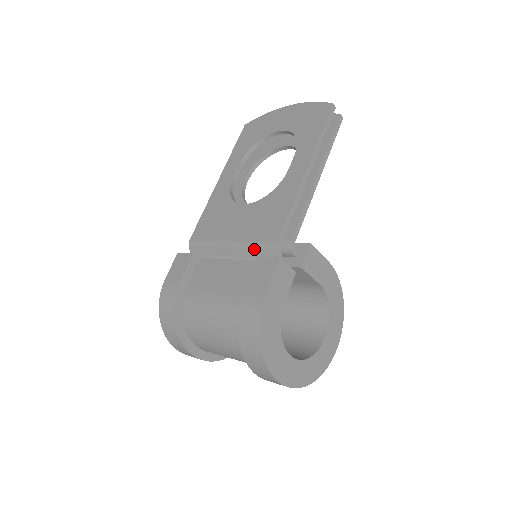
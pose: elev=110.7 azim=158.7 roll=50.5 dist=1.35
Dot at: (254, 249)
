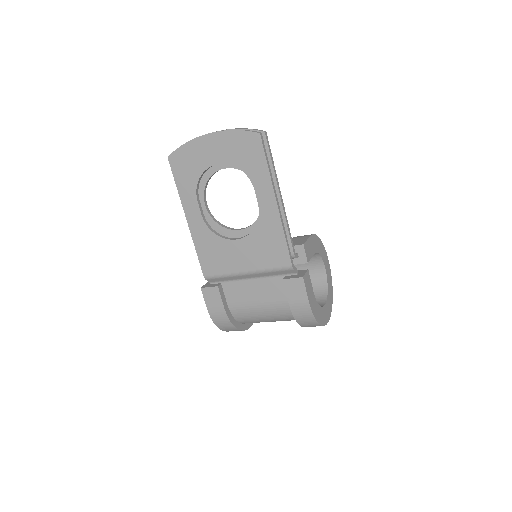
Dot at: (273, 272)
